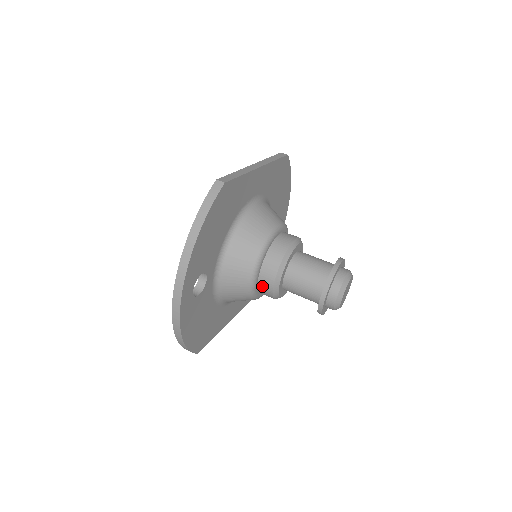
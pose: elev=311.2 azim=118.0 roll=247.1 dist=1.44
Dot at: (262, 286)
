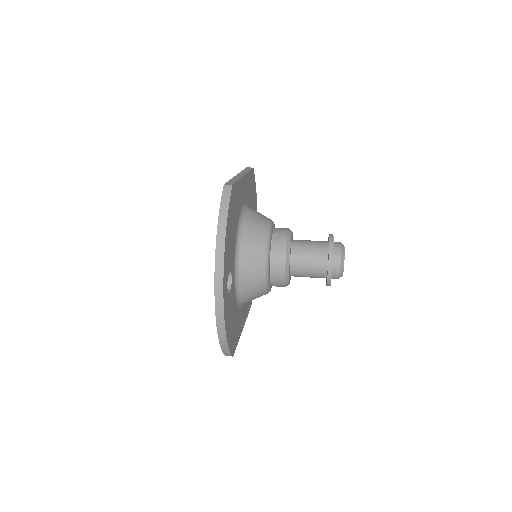
Dot at: (274, 276)
